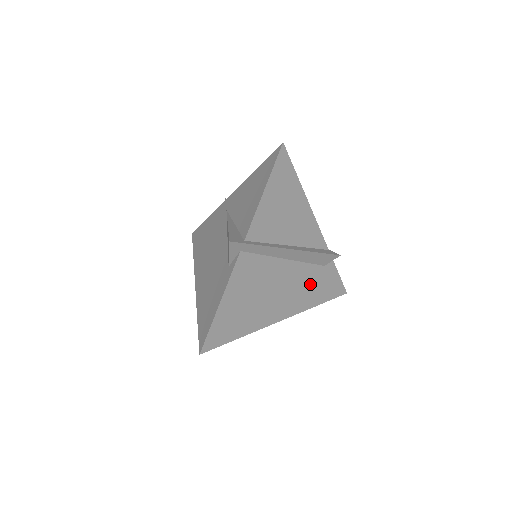
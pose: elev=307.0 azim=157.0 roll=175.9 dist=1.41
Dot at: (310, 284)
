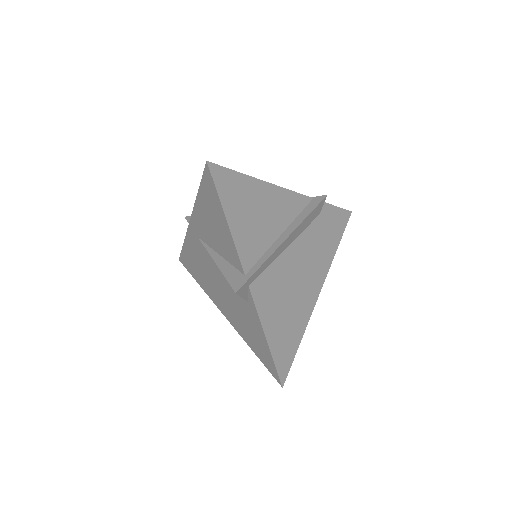
Dot at: (320, 241)
